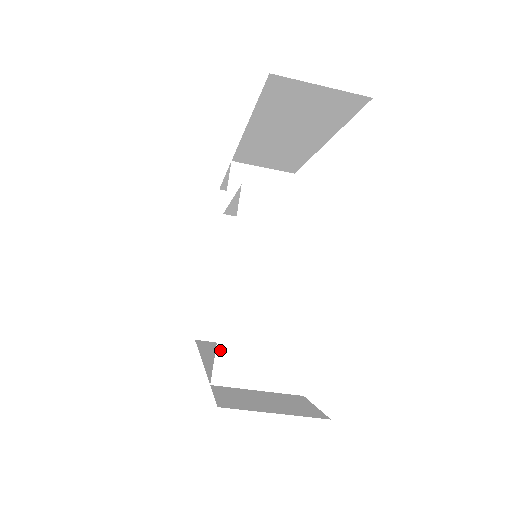
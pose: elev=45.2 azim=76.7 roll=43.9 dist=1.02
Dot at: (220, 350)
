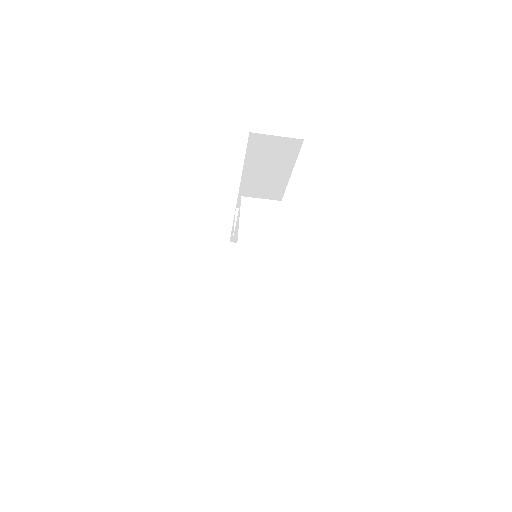
Dot at: (236, 284)
